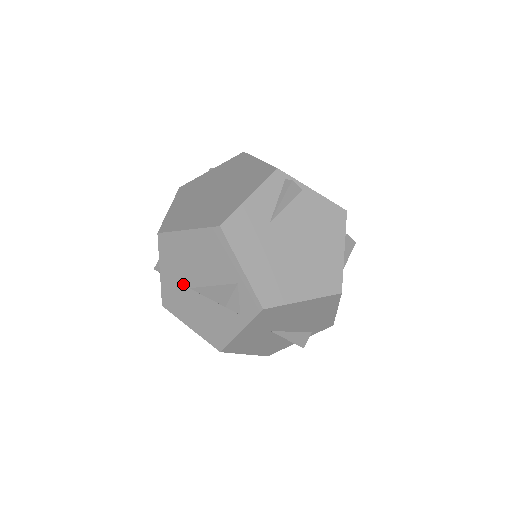
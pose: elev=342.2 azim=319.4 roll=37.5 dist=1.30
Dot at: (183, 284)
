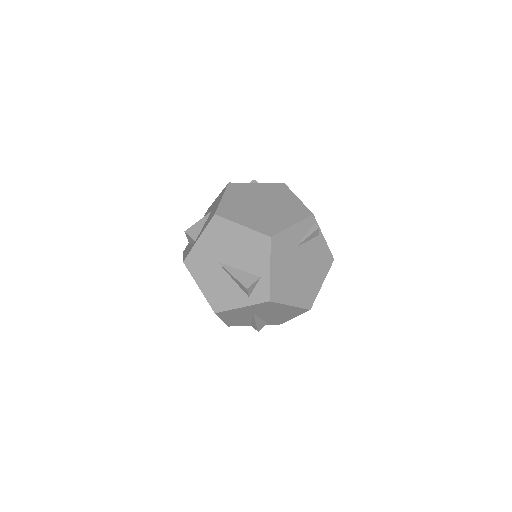
Dot at: (214, 257)
